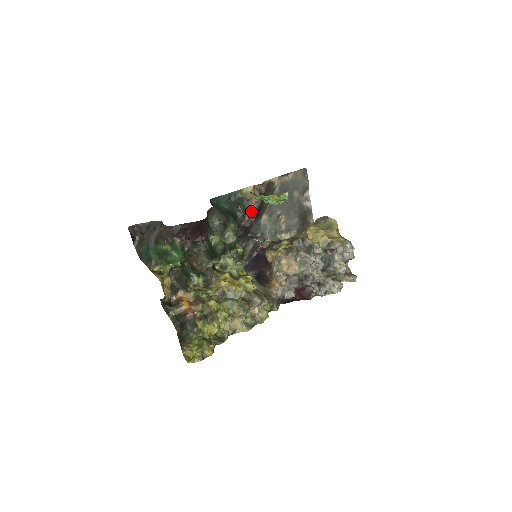
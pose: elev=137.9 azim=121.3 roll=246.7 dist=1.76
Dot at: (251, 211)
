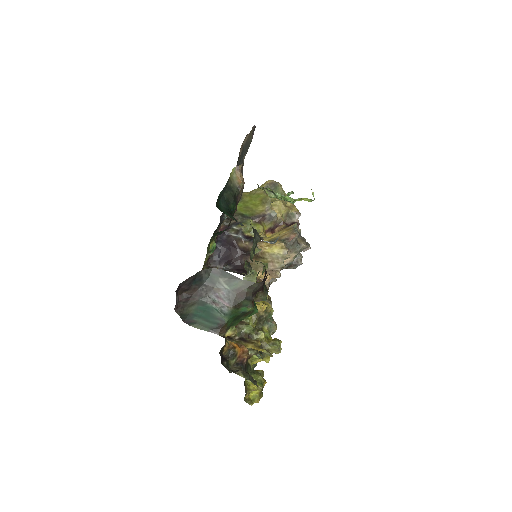
Dot at: (238, 201)
